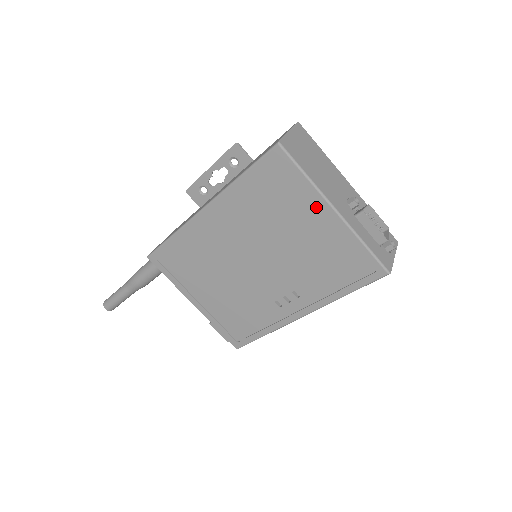
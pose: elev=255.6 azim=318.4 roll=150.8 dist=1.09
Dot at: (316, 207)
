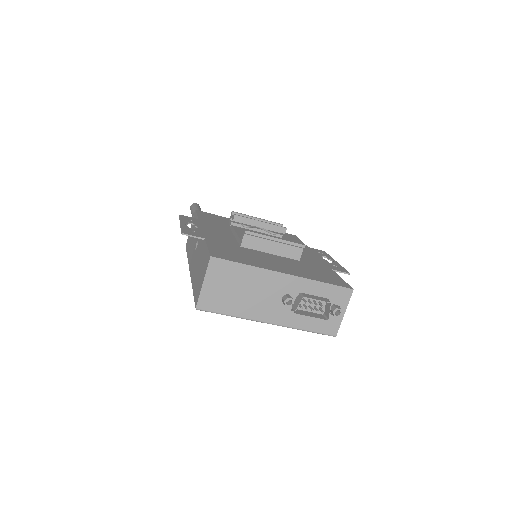
Dot at: occluded
